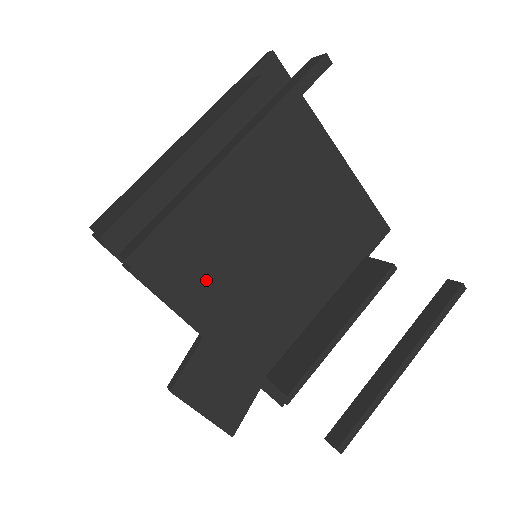
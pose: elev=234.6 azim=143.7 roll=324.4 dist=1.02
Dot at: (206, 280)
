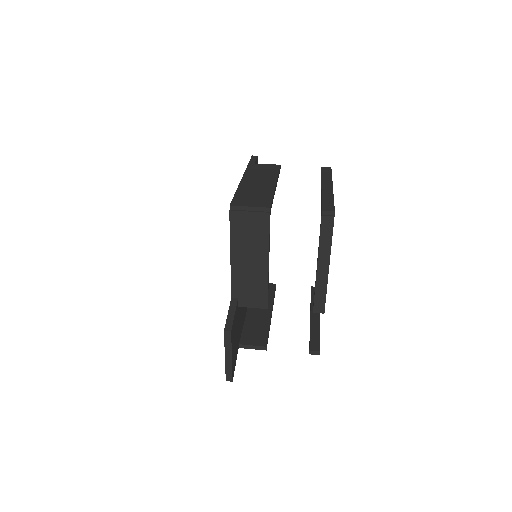
Dot at: occluded
